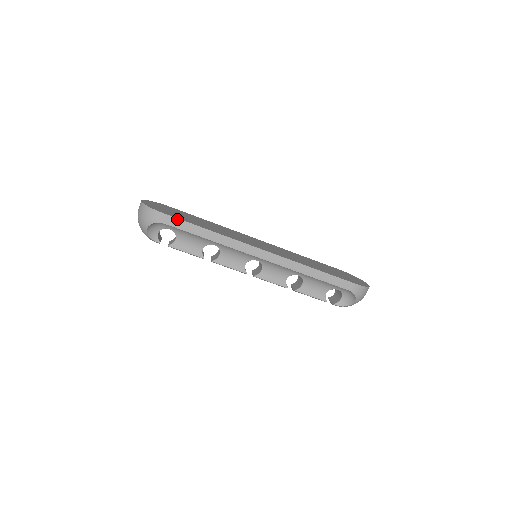
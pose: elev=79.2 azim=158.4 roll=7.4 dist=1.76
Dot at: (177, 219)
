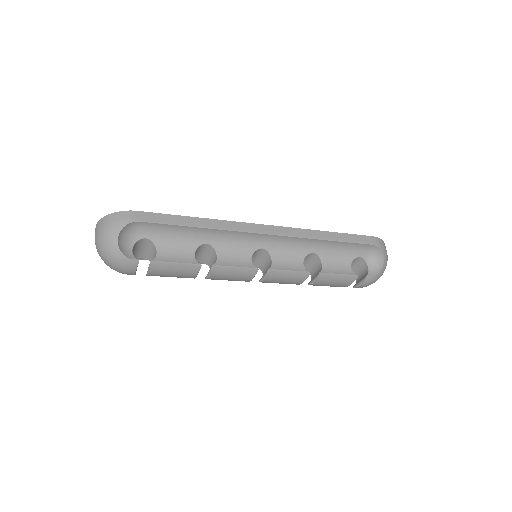
Dot at: (153, 213)
